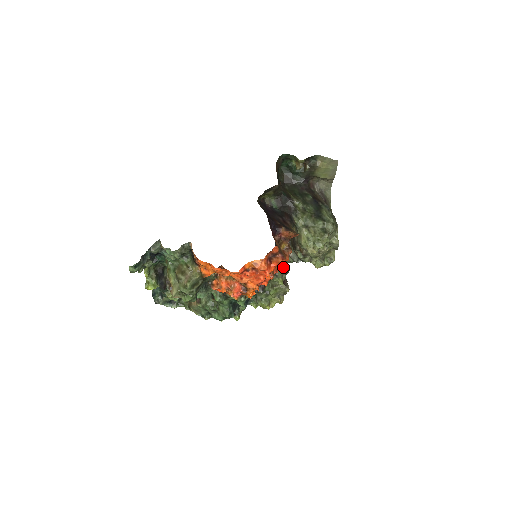
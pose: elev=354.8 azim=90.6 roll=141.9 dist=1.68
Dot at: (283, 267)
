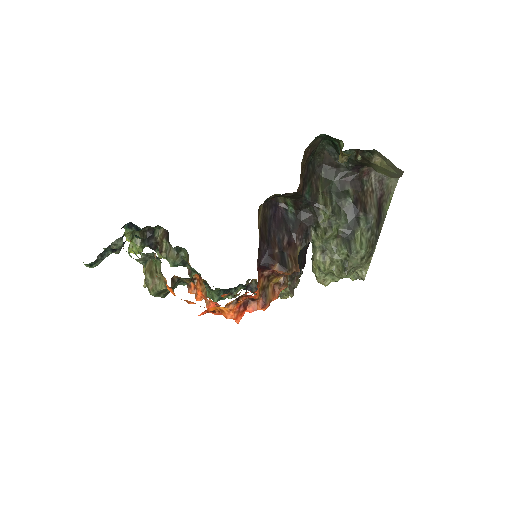
Dot at: occluded
